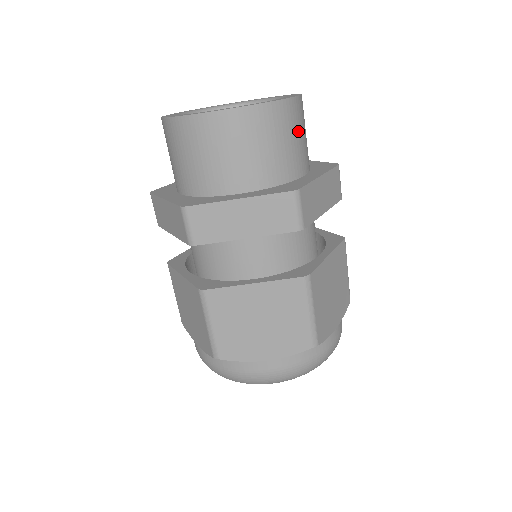
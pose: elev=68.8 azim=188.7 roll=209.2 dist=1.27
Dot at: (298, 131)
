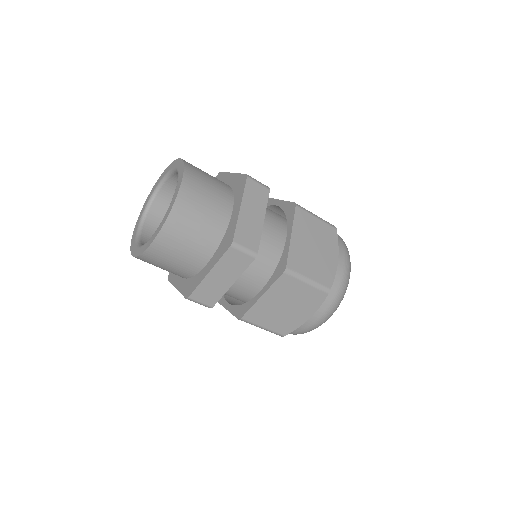
Dot at: (203, 197)
